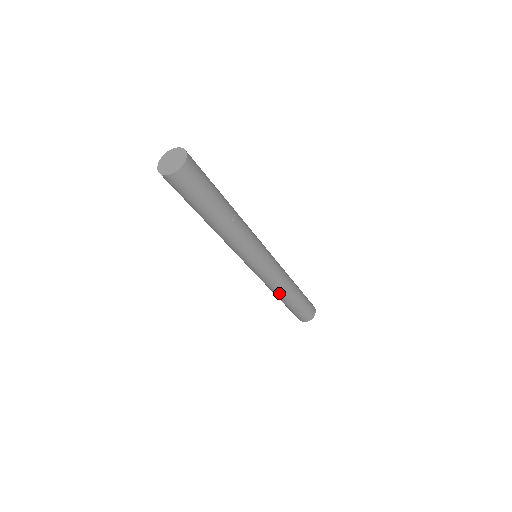
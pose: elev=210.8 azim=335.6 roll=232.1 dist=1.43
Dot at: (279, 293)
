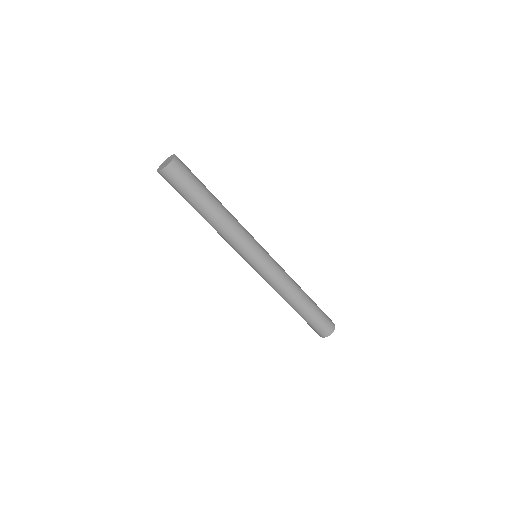
Dot at: (288, 295)
